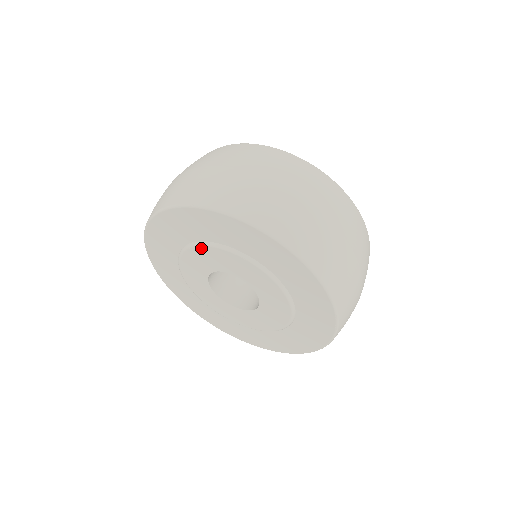
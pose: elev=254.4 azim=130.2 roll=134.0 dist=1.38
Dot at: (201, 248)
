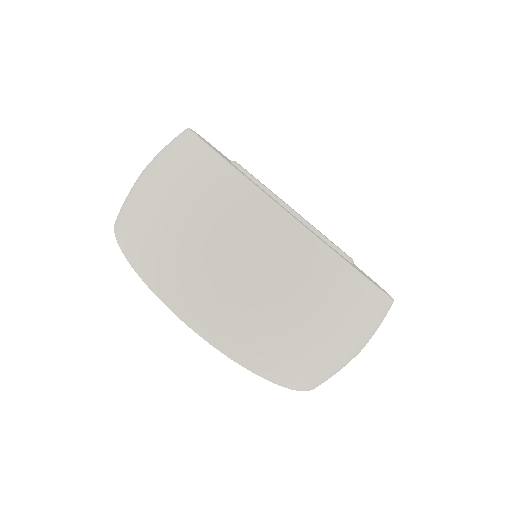
Dot at: occluded
